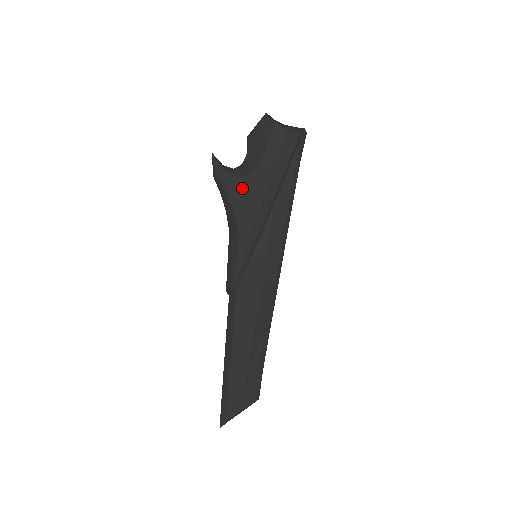
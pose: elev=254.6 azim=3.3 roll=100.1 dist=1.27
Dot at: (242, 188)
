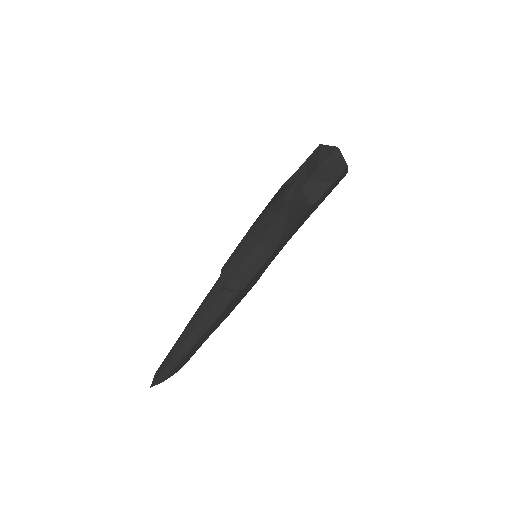
Dot at: (301, 216)
